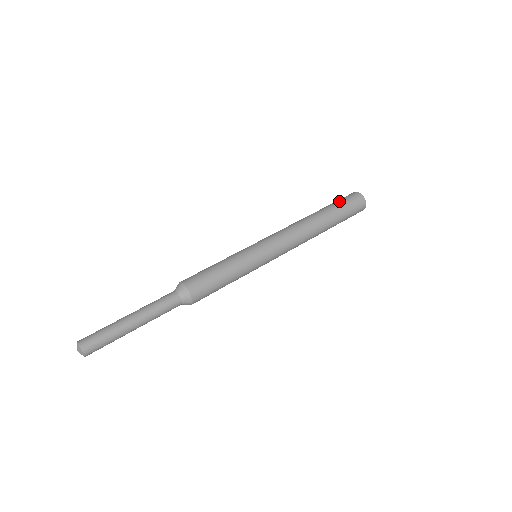
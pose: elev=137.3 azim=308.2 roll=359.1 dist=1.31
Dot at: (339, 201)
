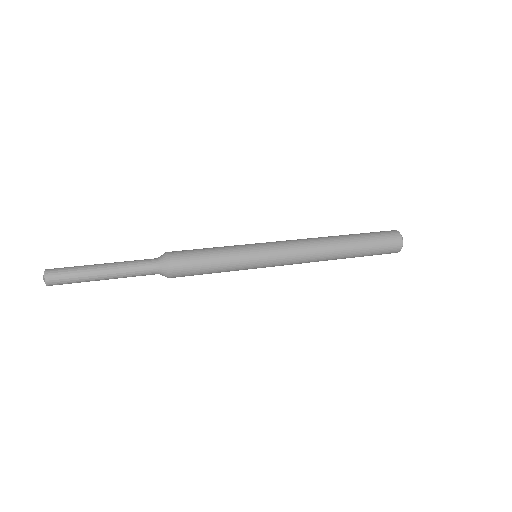
Dot at: (373, 235)
